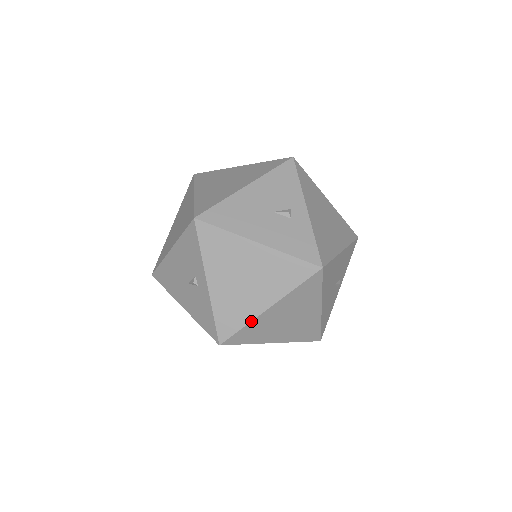
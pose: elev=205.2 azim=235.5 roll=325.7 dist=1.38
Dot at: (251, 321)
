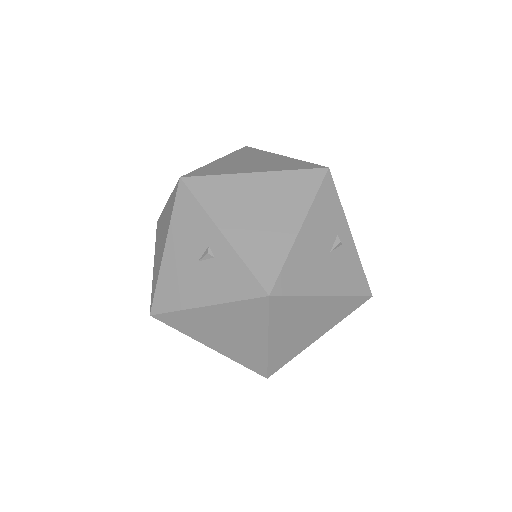
Dot at: (267, 356)
